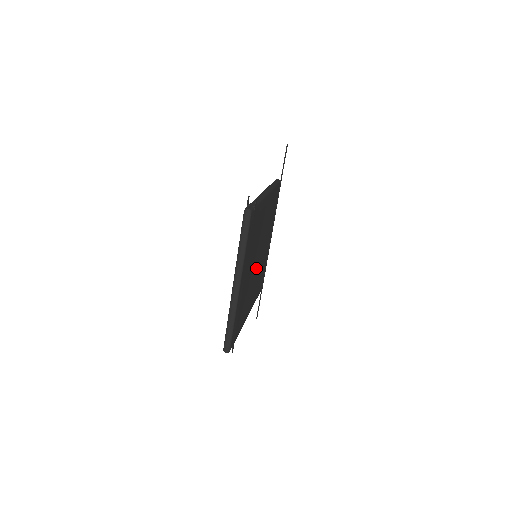
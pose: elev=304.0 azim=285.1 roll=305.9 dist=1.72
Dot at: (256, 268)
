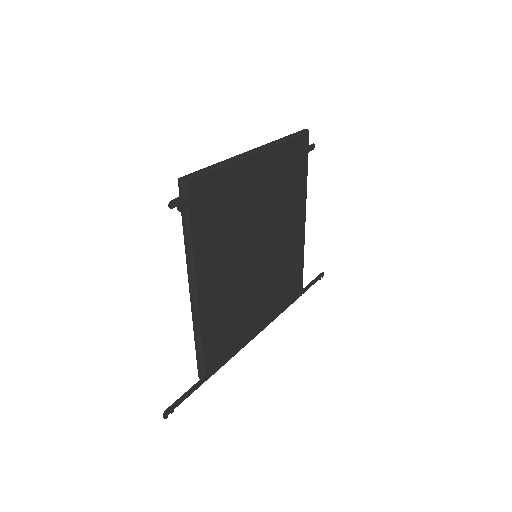
Dot at: (249, 259)
